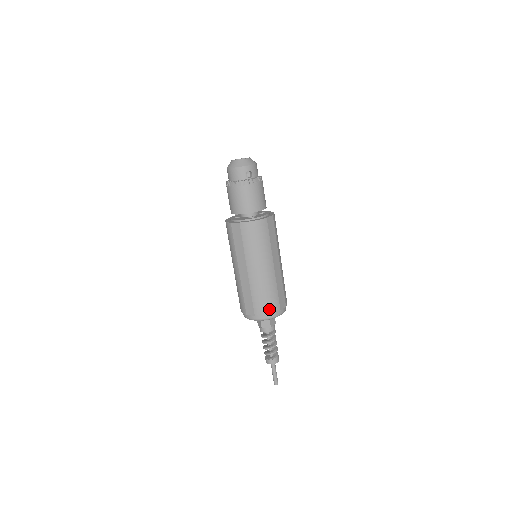
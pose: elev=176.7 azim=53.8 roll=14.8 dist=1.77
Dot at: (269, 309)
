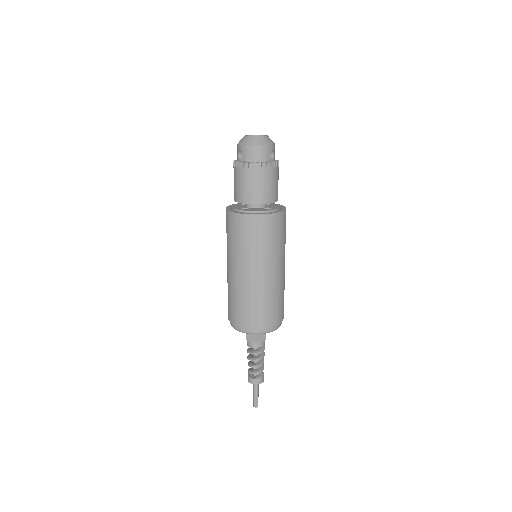
Dot at: (278, 318)
